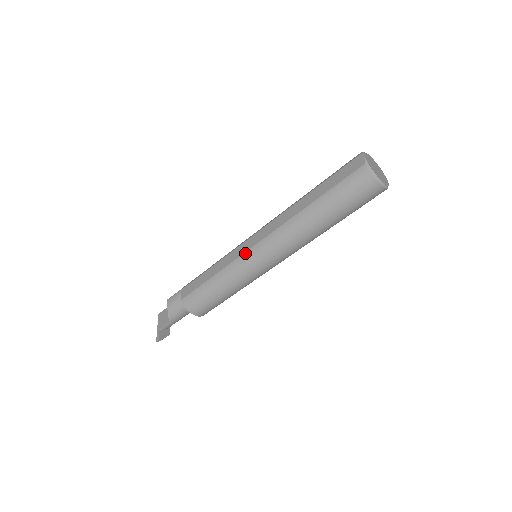
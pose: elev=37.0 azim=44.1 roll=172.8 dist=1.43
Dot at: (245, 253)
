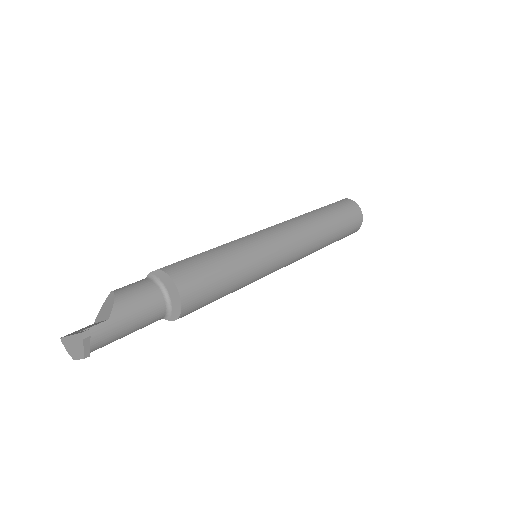
Dot at: (256, 232)
